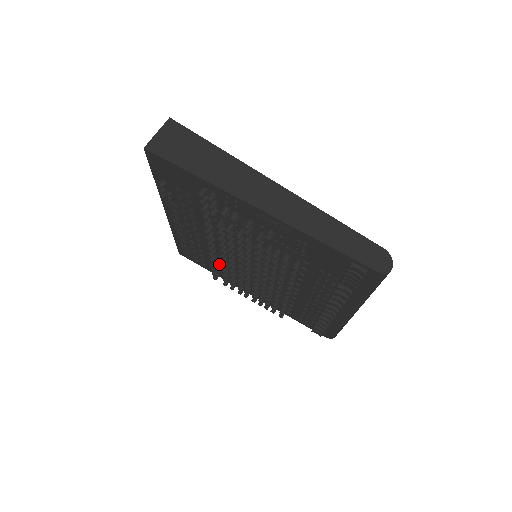
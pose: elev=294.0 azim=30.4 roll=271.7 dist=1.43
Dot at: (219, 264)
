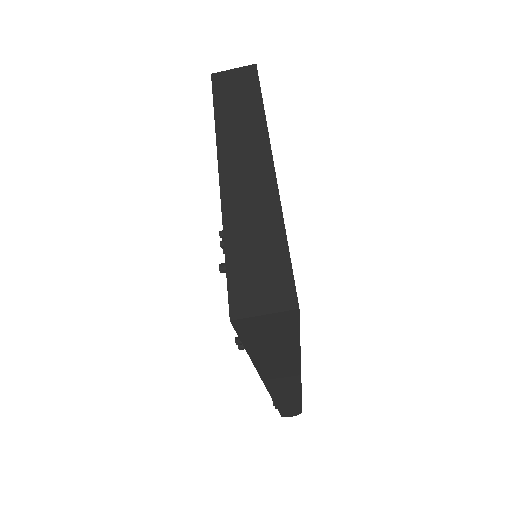
Dot at: occluded
